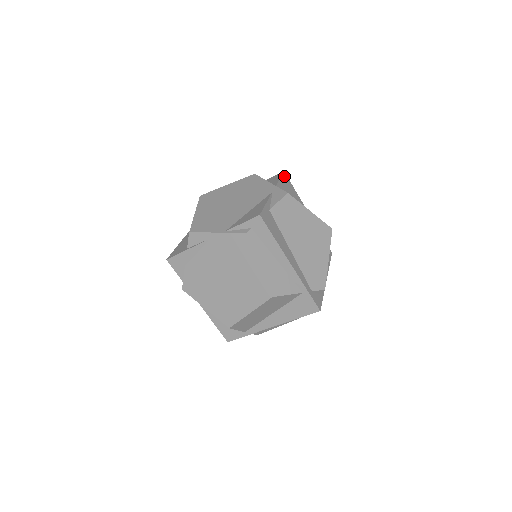
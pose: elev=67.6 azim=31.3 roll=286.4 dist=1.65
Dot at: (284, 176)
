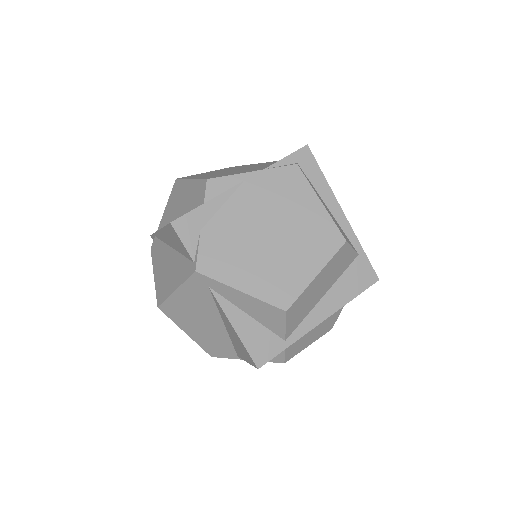
Dot at: occluded
